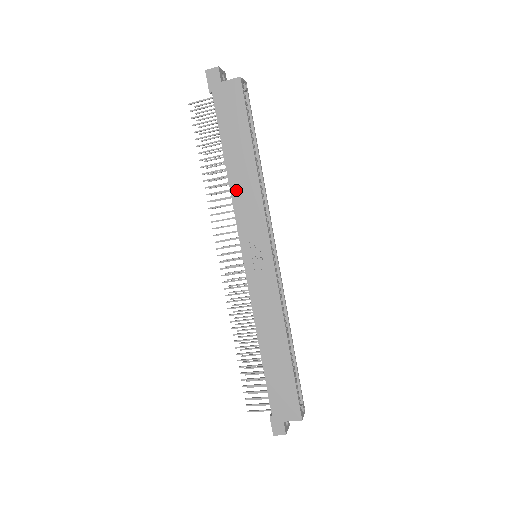
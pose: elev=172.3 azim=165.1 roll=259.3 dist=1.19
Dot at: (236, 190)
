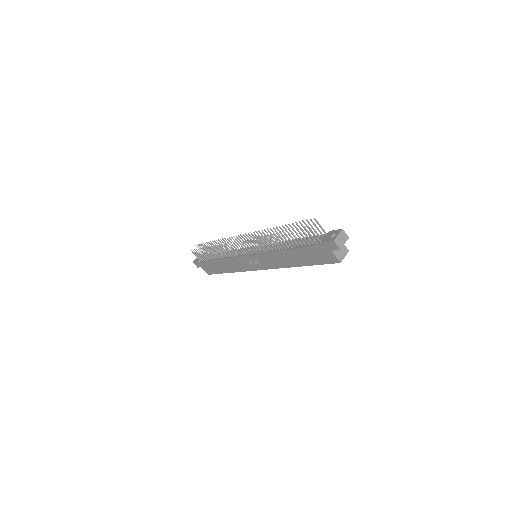
Dot at: (277, 255)
